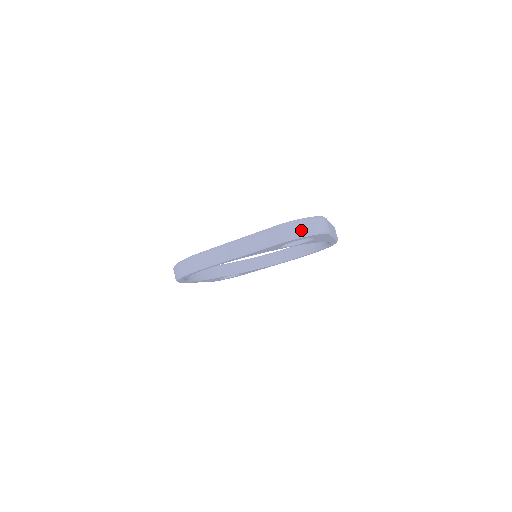
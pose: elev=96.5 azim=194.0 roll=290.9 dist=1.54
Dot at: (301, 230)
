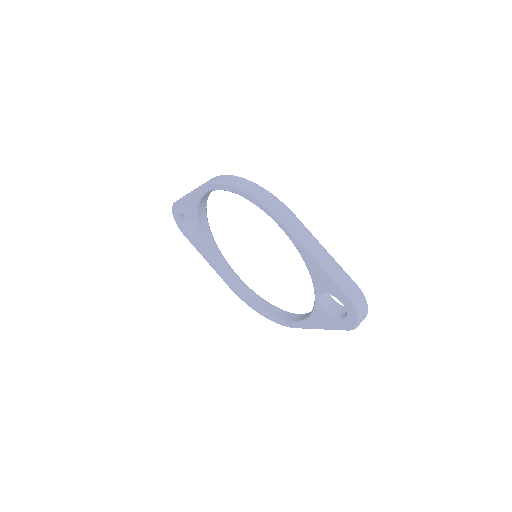
Dot at: (362, 310)
